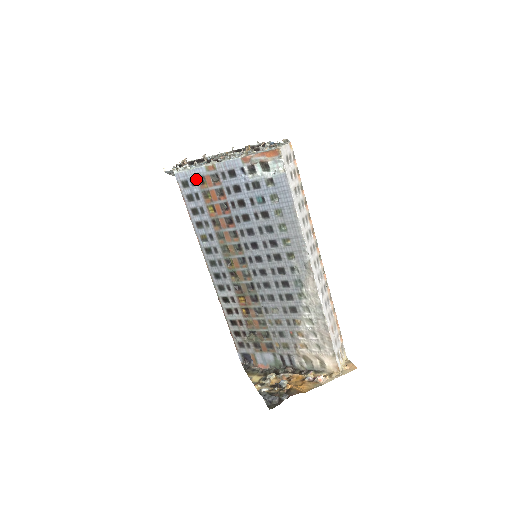
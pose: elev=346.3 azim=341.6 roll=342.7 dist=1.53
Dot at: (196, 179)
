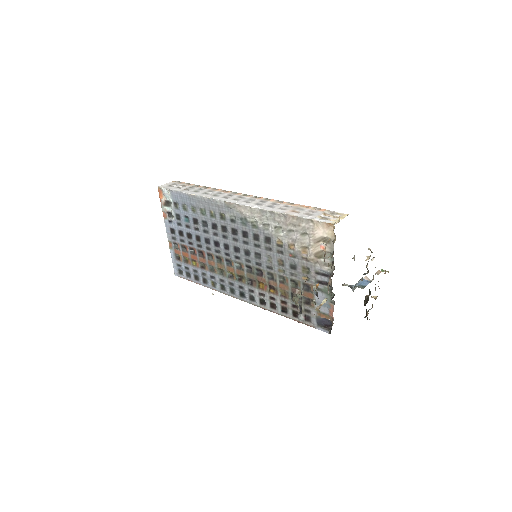
Dot at: (177, 261)
